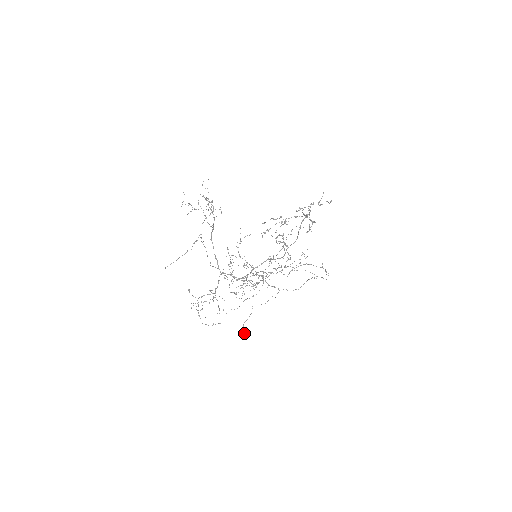
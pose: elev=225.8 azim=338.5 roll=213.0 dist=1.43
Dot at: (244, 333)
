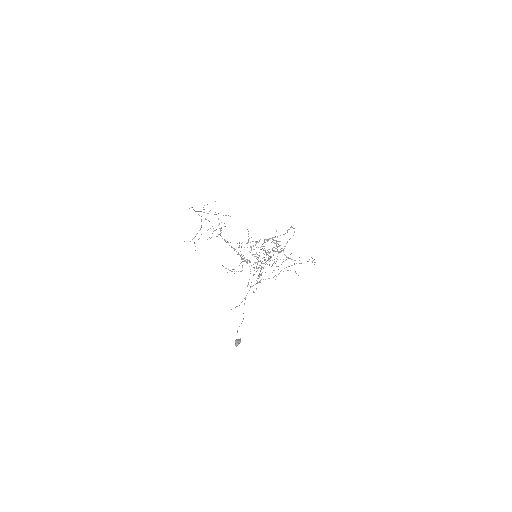
Dot at: (238, 339)
